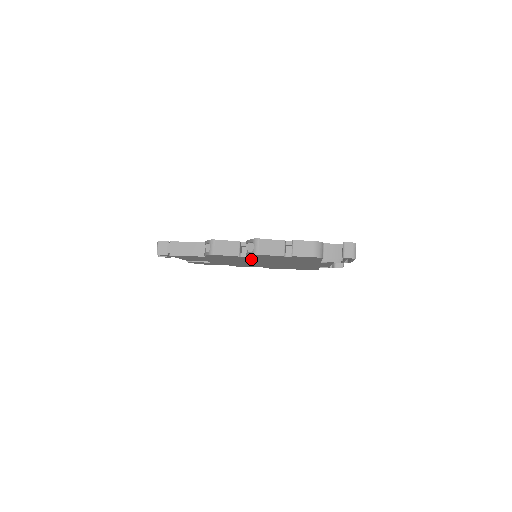
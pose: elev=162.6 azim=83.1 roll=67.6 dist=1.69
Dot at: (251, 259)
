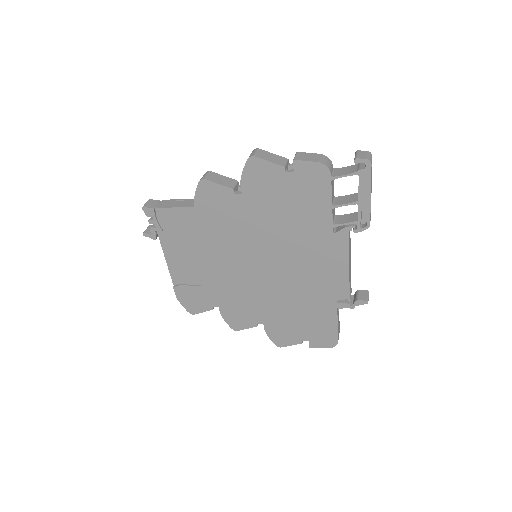
Dot at: (247, 221)
